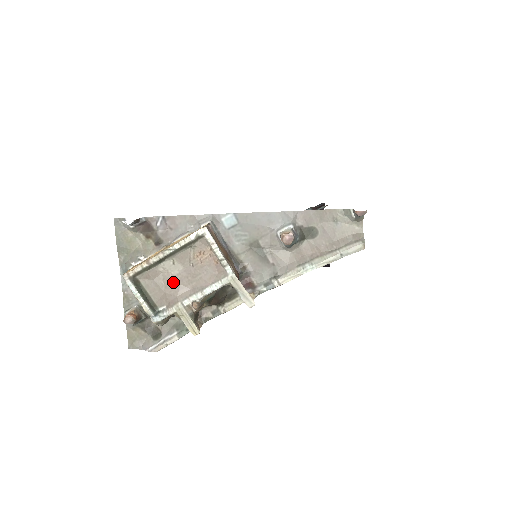
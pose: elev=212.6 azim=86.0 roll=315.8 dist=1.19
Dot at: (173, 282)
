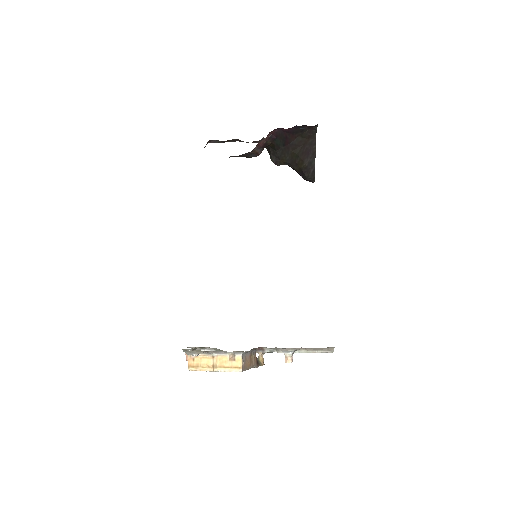
Dot at: occluded
